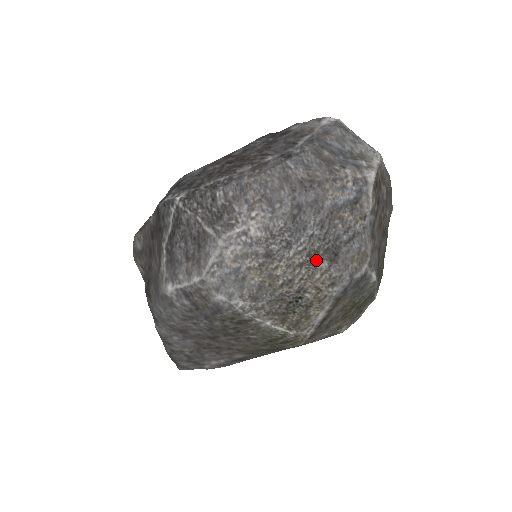
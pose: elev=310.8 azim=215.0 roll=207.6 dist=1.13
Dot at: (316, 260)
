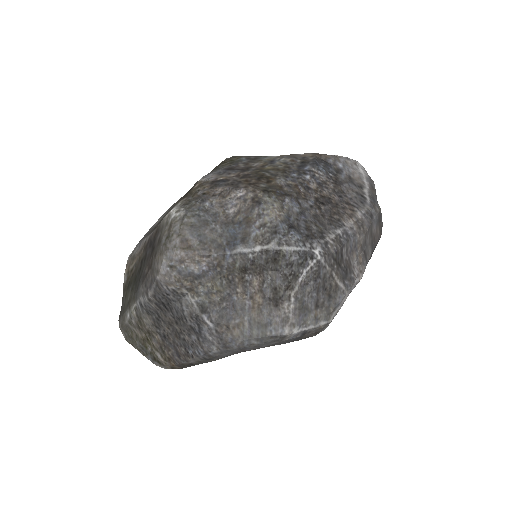
Dot at: occluded
